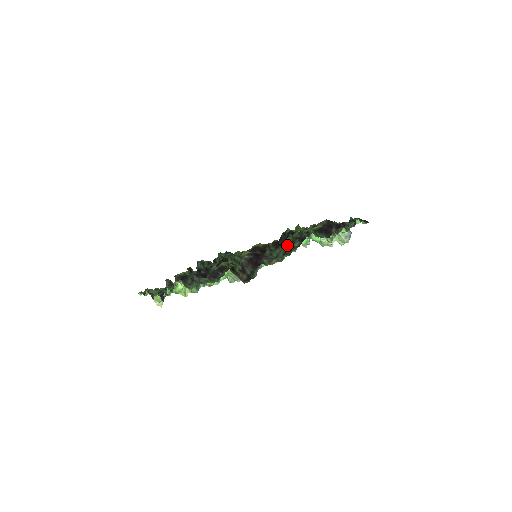
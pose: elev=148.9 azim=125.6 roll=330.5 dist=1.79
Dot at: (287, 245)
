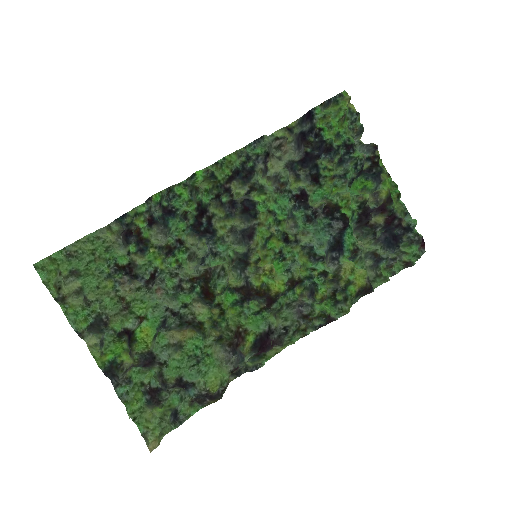
Dot at: (307, 321)
